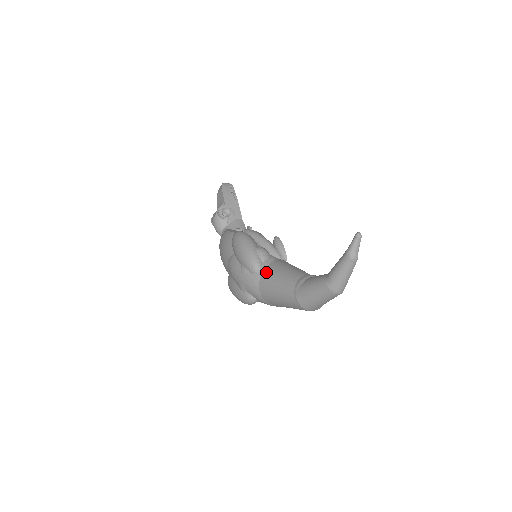
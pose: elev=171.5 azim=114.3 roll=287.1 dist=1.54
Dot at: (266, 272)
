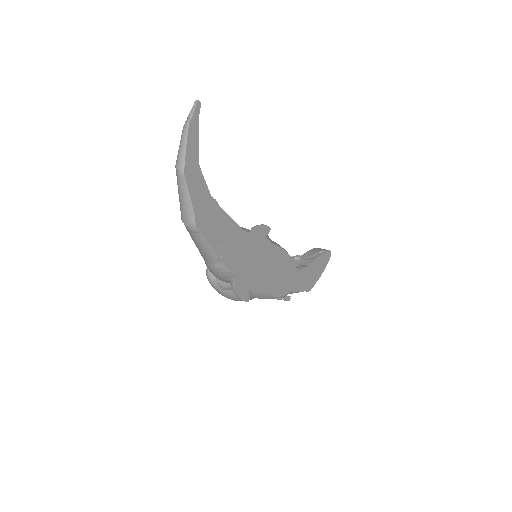
Dot at: occluded
